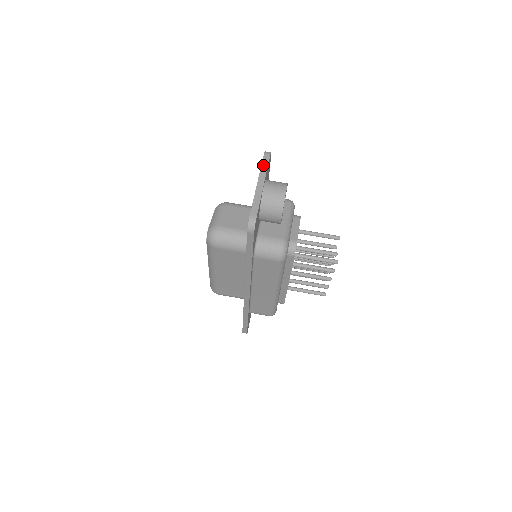
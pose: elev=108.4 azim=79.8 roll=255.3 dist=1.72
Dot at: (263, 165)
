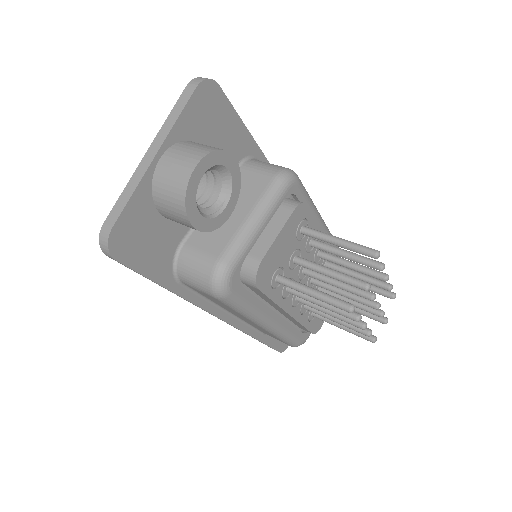
Dot at: (174, 110)
